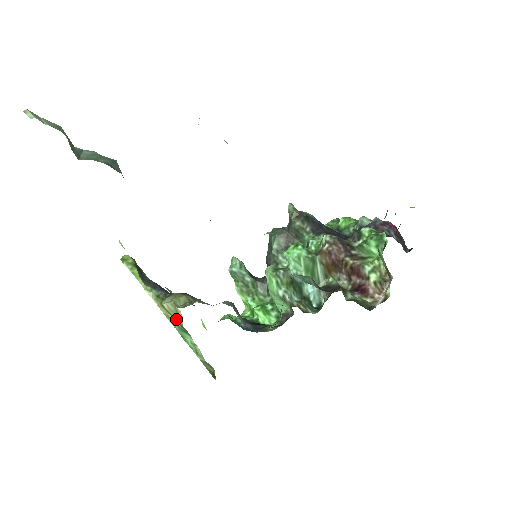
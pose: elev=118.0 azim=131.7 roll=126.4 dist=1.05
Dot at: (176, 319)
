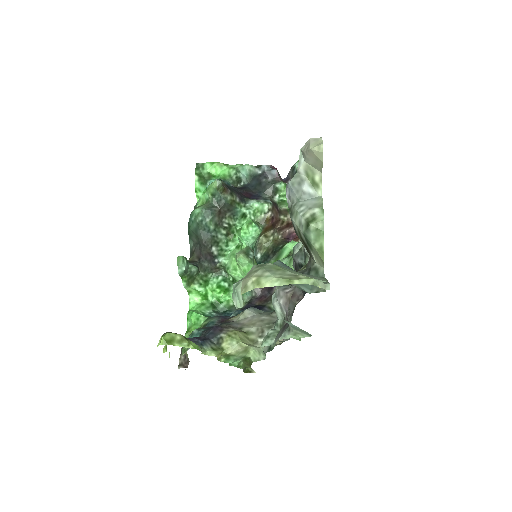
Dot at: (240, 356)
